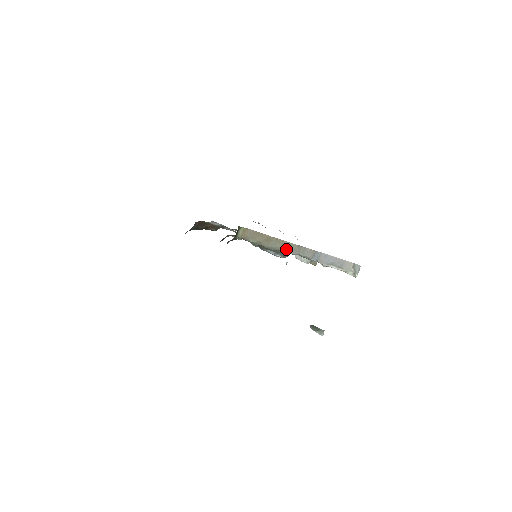
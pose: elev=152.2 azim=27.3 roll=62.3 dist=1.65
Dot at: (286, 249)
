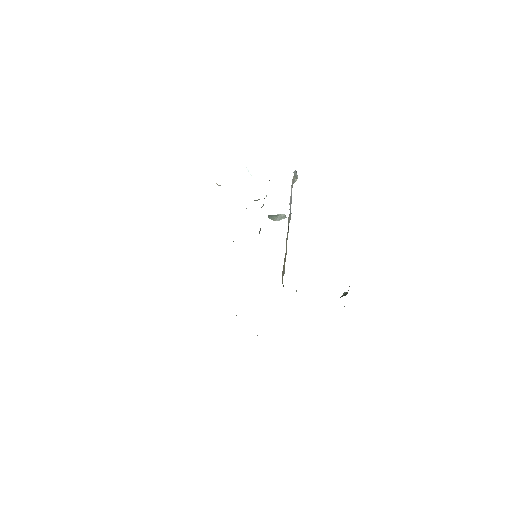
Dot at: occluded
